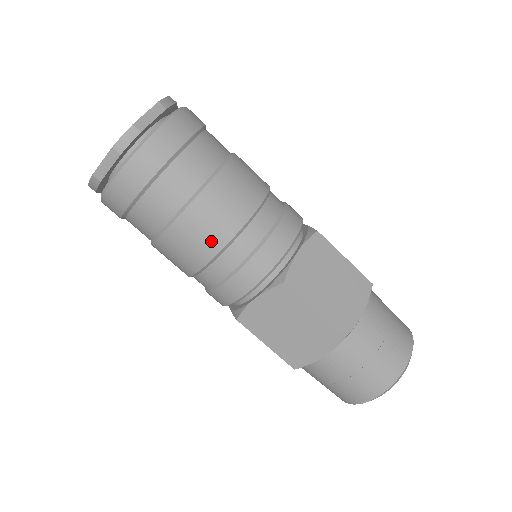
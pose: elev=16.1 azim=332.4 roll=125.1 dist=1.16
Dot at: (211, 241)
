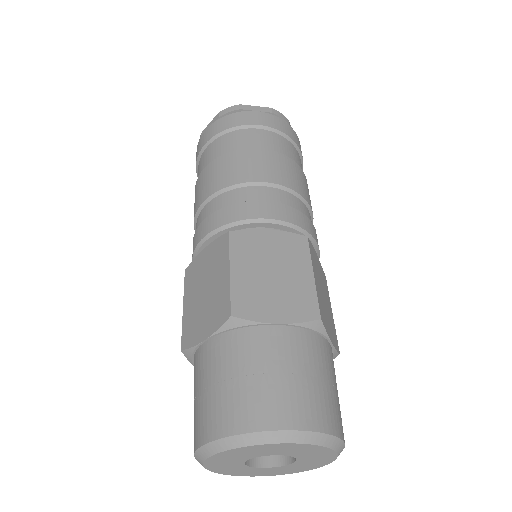
Dot at: (279, 176)
